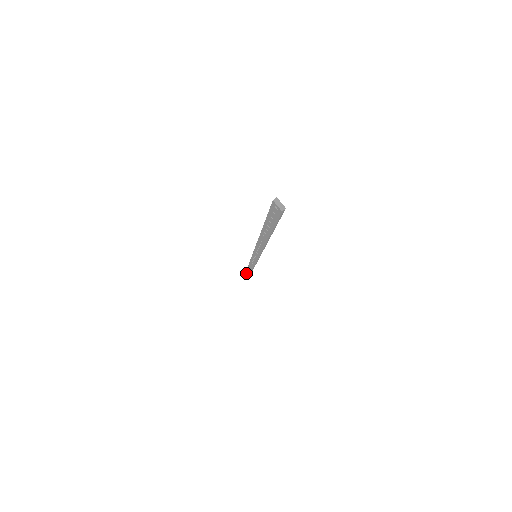
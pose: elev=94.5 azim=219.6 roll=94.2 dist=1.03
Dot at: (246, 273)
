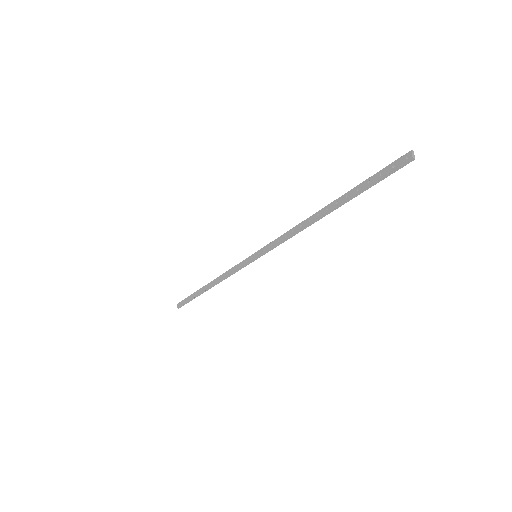
Dot at: (179, 303)
